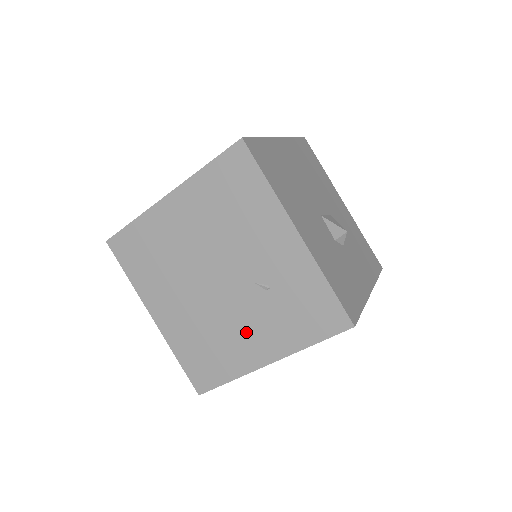
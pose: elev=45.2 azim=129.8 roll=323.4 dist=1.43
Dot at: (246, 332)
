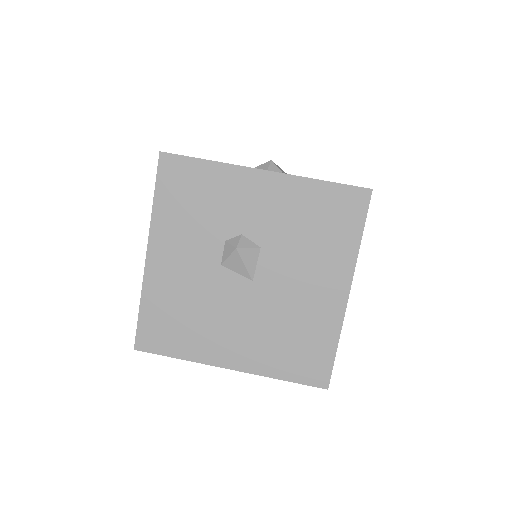
Dot at: occluded
